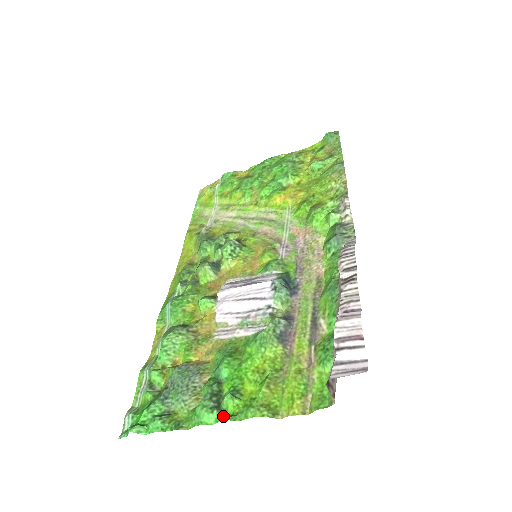
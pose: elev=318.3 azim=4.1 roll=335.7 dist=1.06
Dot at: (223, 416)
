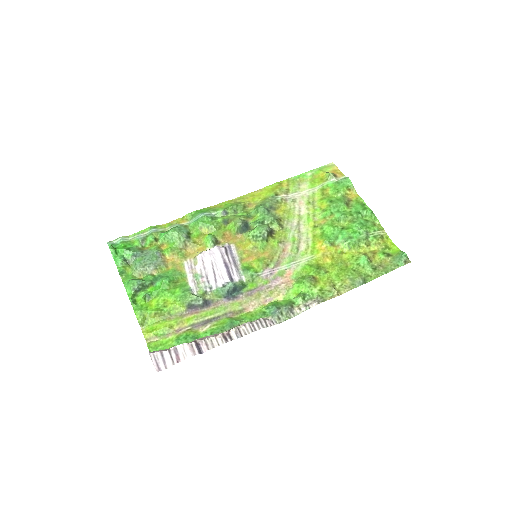
Dot at: (131, 297)
